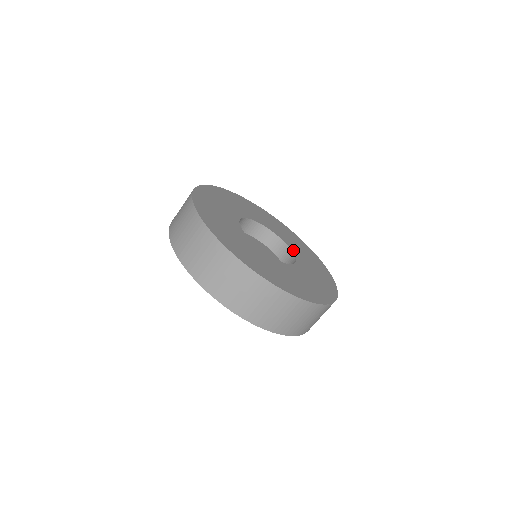
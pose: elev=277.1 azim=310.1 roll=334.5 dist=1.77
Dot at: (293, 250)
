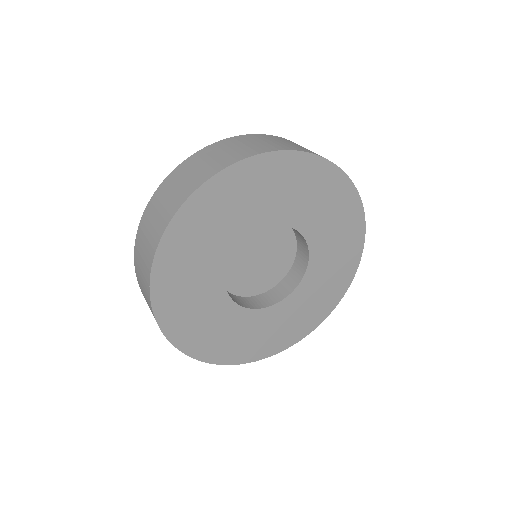
Dot at: (313, 256)
